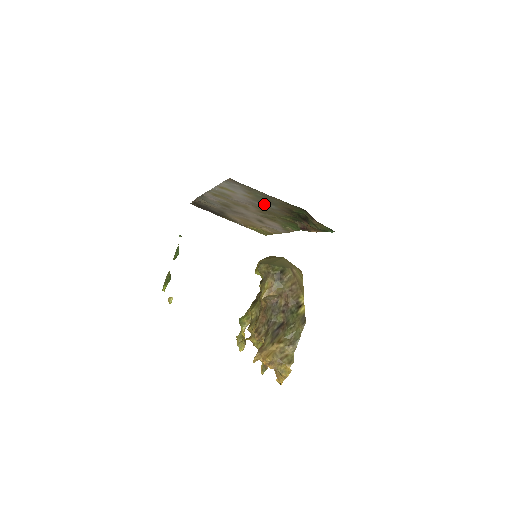
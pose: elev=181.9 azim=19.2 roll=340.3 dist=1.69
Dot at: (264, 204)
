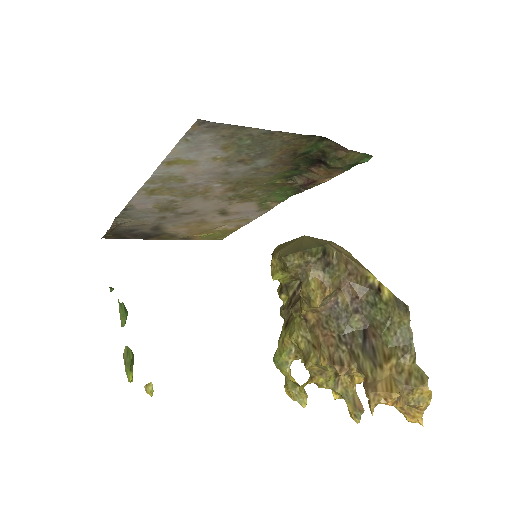
Dot at: (246, 164)
